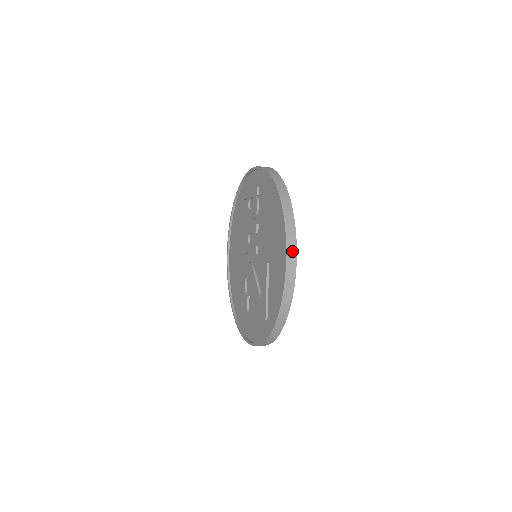
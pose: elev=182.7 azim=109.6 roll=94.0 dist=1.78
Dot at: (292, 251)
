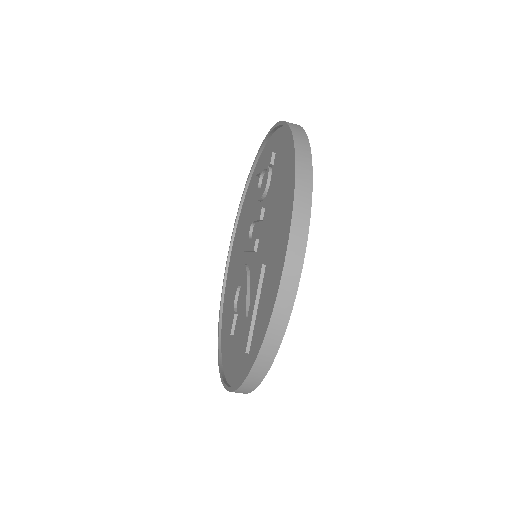
Dot at: (298, 245)
